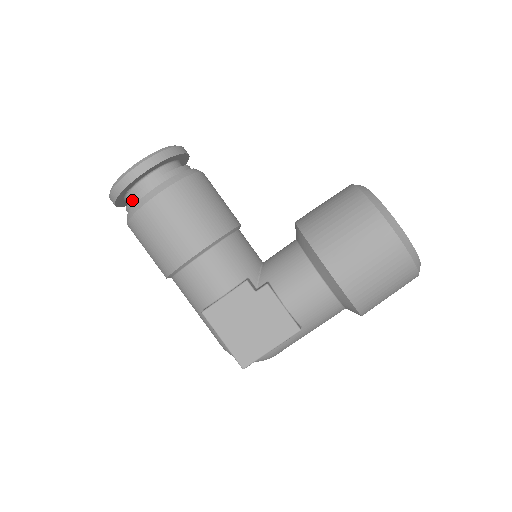
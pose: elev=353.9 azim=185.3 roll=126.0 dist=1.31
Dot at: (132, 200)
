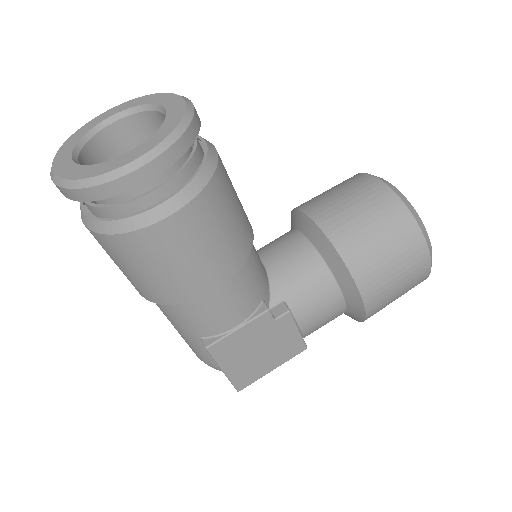
Dot at: (120, 206)
